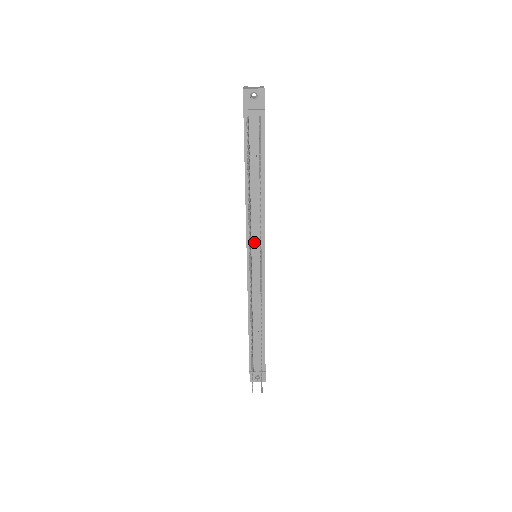
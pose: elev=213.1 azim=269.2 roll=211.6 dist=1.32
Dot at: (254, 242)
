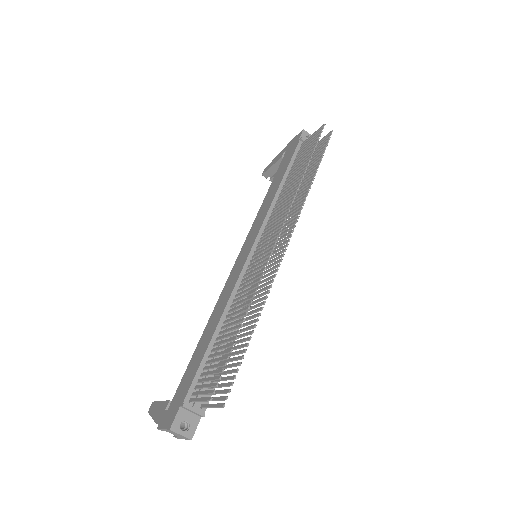
Dot at: occluded
